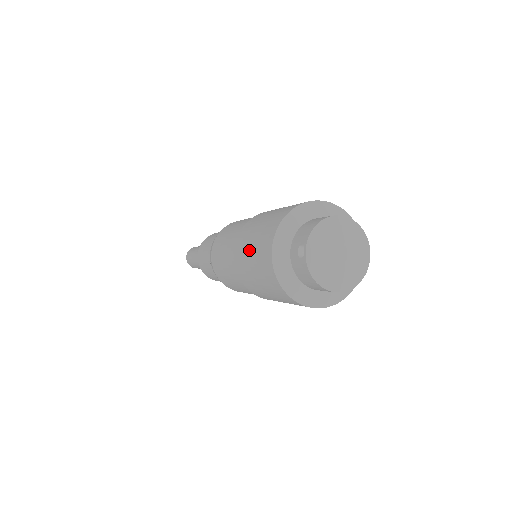
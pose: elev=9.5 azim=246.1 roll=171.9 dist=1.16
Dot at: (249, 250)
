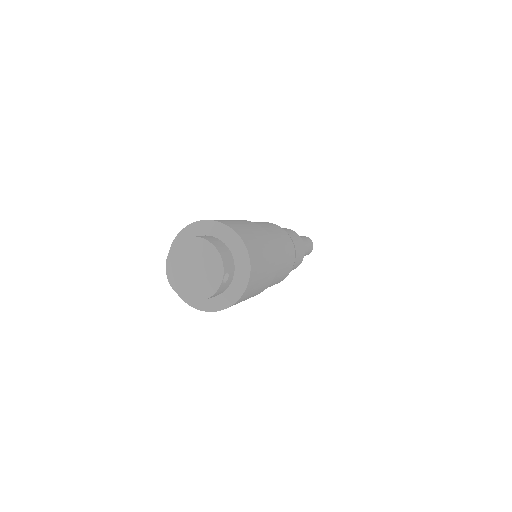
Dot at: occluded
